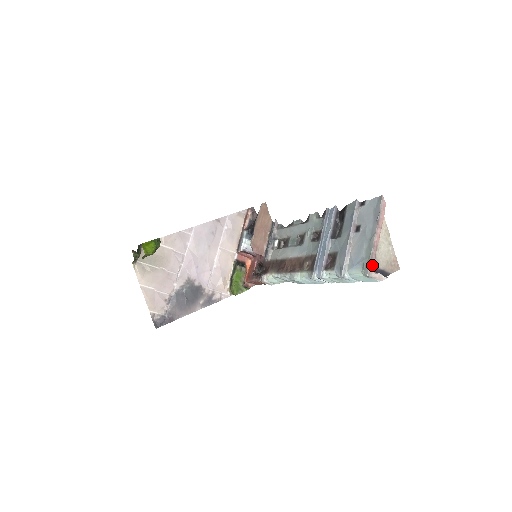
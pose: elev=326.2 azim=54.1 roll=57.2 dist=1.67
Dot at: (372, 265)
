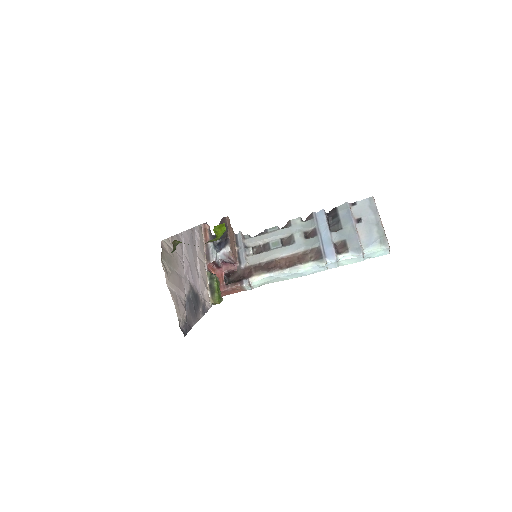
Dot at: occluded
